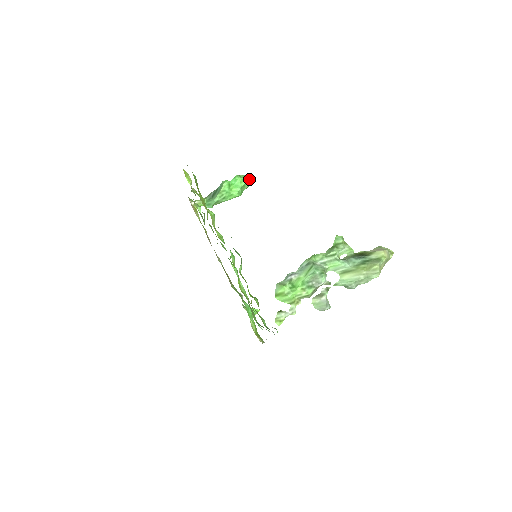
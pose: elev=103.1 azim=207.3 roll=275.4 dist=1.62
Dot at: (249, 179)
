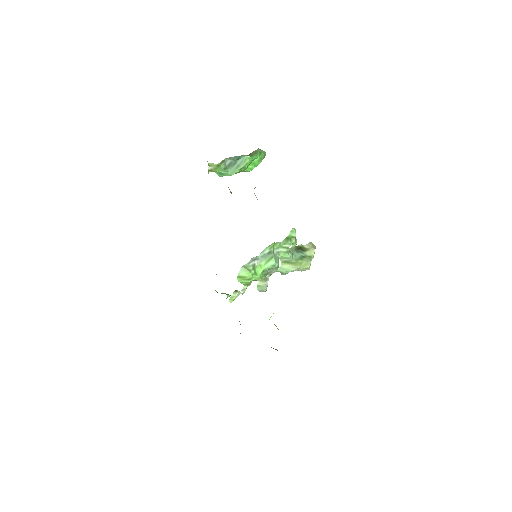
Dot at: (264, 157)
